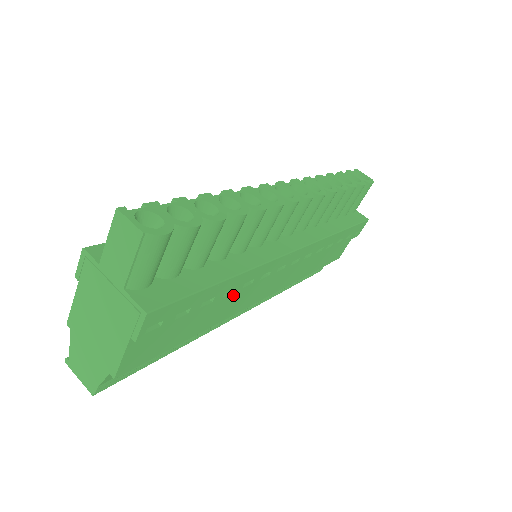
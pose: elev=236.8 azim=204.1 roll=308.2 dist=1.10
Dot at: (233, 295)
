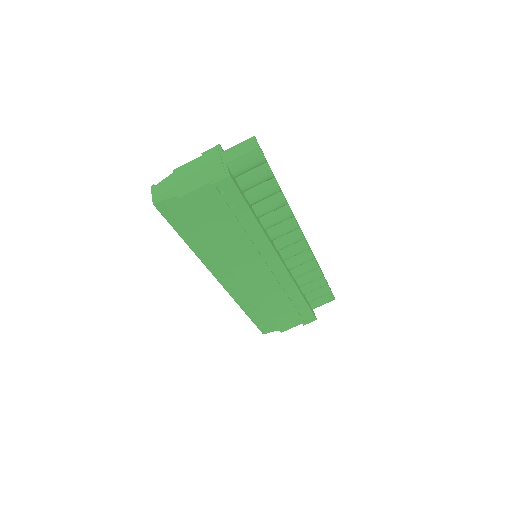
Dot at: (245, 237)
